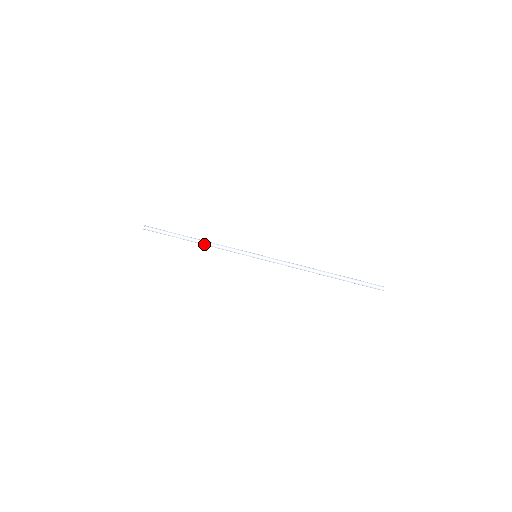
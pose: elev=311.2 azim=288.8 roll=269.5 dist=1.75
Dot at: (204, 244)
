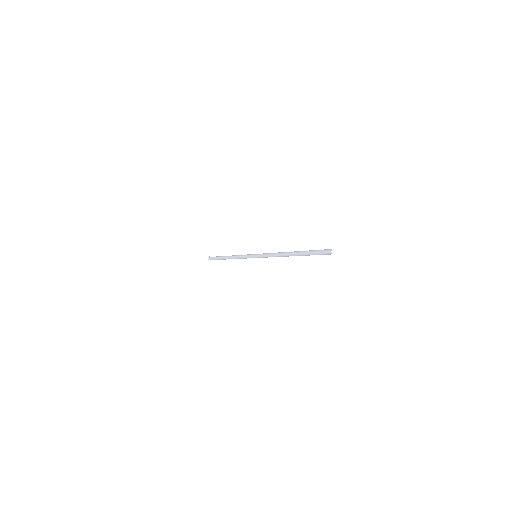
Dot at: (232, 257)
